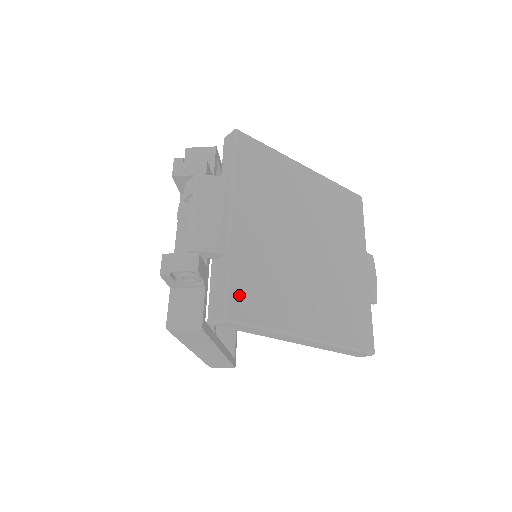
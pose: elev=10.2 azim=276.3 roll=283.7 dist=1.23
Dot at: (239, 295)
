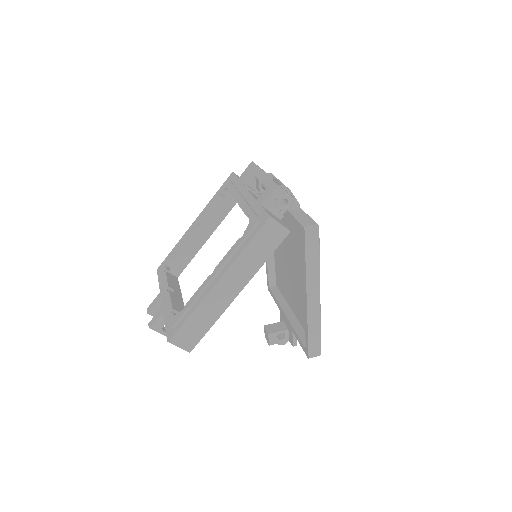
Dot at: occluded
